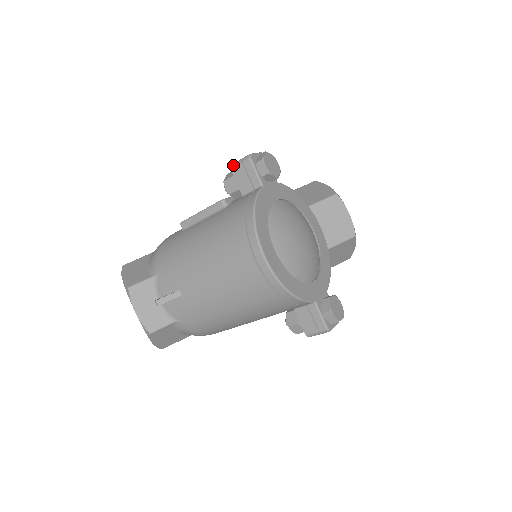
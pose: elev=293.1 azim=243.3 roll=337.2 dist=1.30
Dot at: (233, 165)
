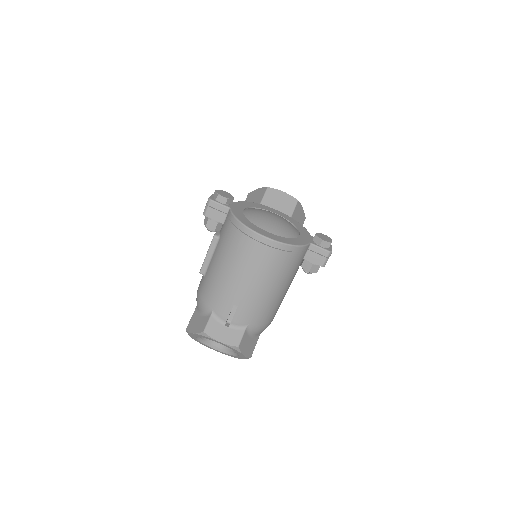
Dot at: (204, 212)
